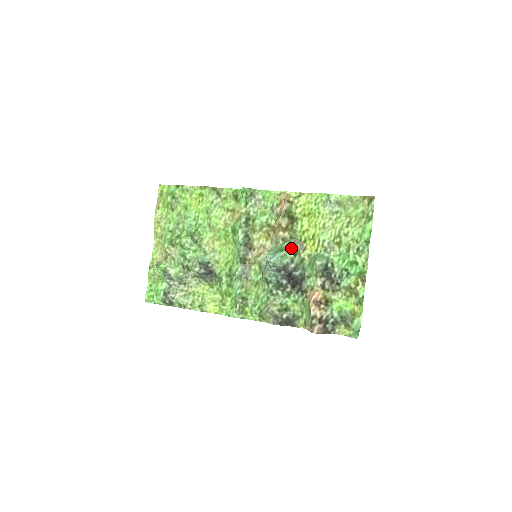
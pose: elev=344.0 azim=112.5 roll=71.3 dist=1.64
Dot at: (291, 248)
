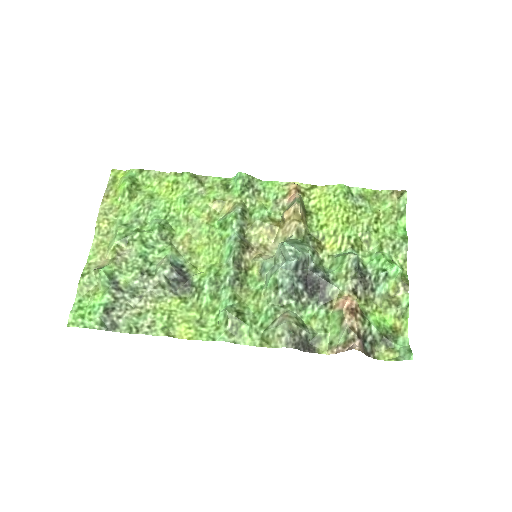
Dot at: (307, 244)
